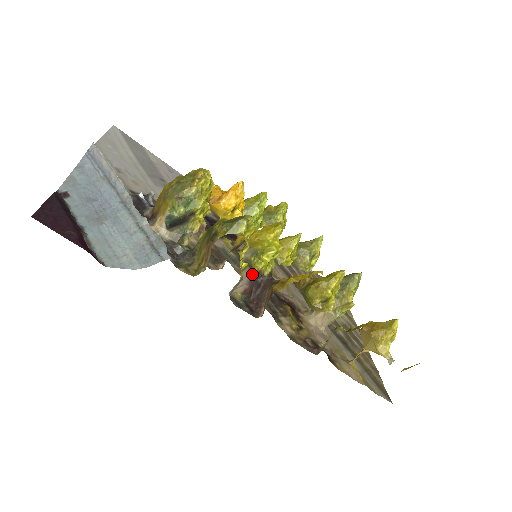
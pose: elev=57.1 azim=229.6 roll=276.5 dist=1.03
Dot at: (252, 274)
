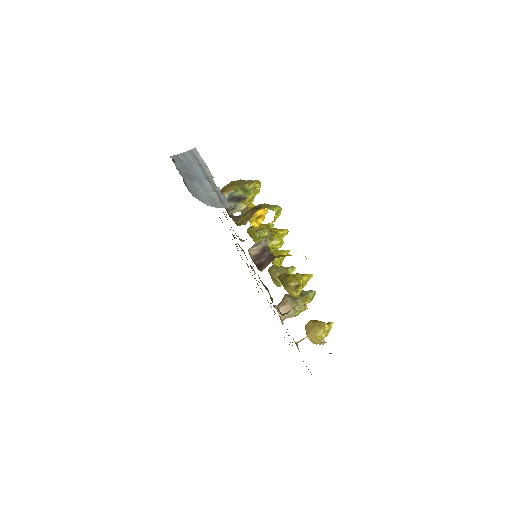
Dot at: (265, 245)
